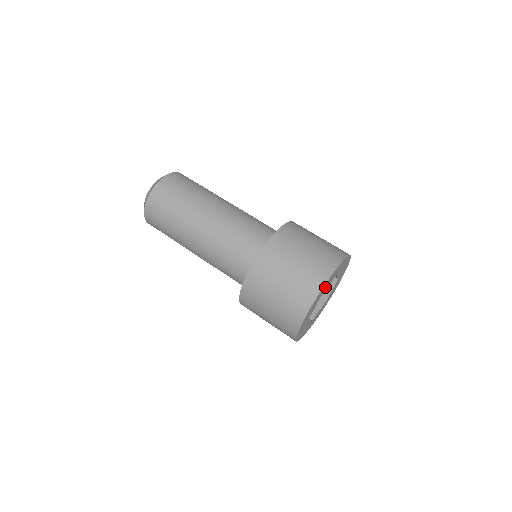
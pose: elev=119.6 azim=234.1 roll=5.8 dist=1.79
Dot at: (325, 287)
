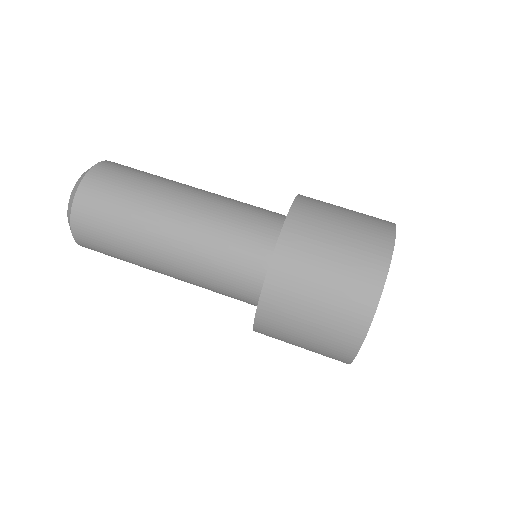
Dot at: occluded
